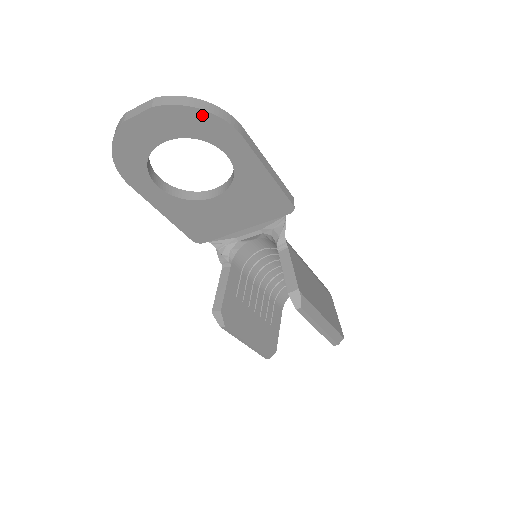
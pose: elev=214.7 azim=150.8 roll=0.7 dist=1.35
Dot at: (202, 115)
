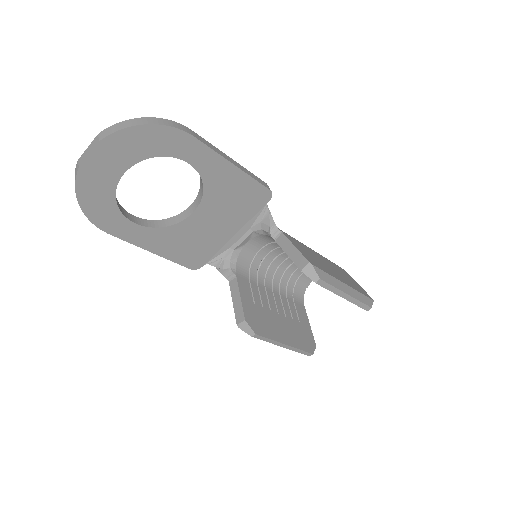
Dot at: (149, 130)
